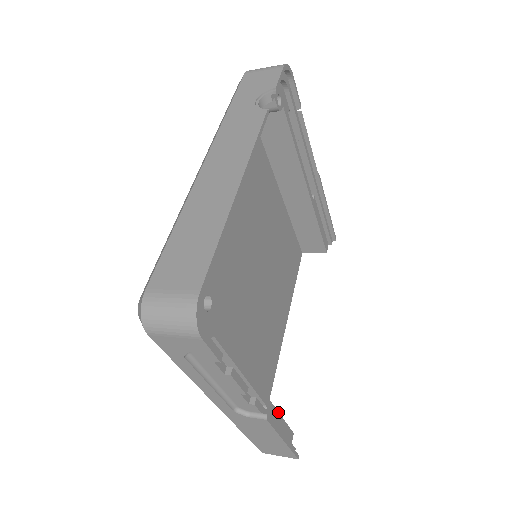
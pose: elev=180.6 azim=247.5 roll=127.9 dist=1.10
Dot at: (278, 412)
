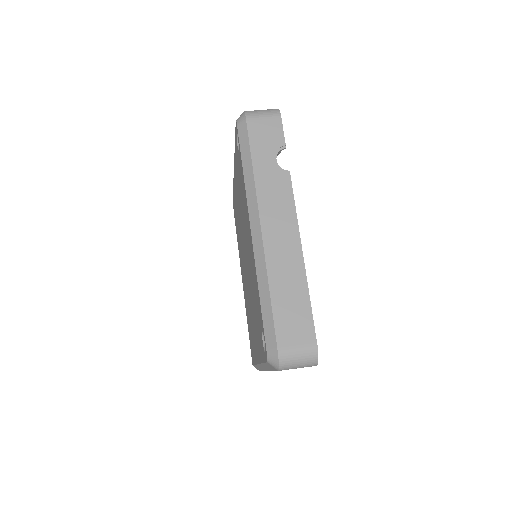
Dot at: occluded
